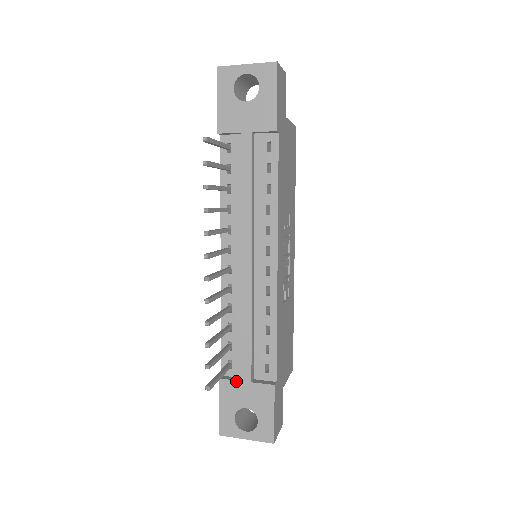
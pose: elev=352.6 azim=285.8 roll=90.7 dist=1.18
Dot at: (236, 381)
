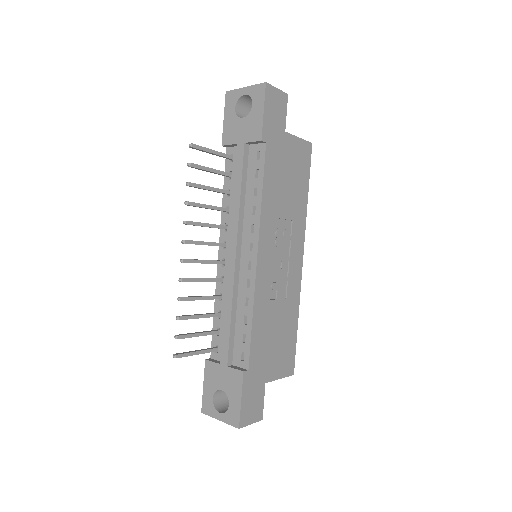
Dot at: (217, 363)
